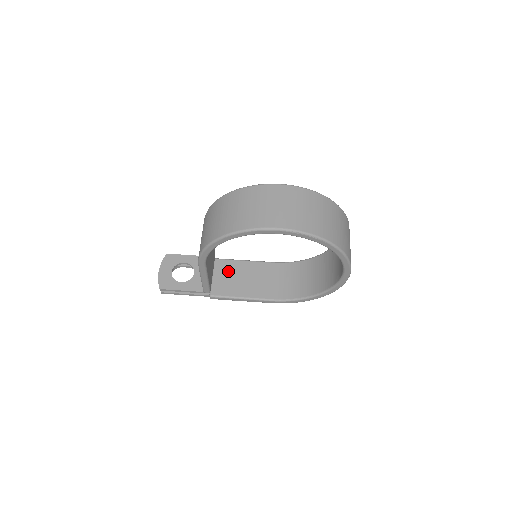
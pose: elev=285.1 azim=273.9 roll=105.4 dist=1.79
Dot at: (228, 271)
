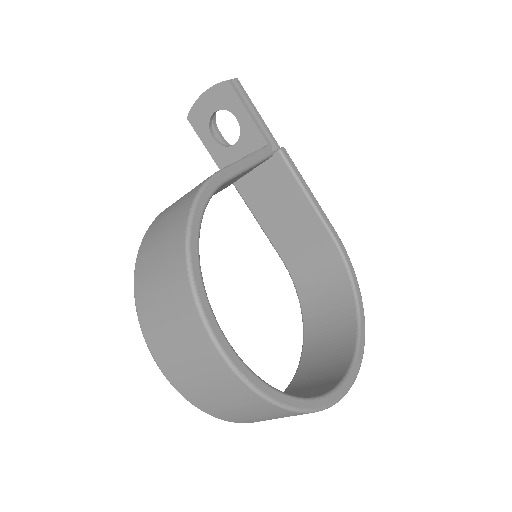
Dot at: (275, 182)
